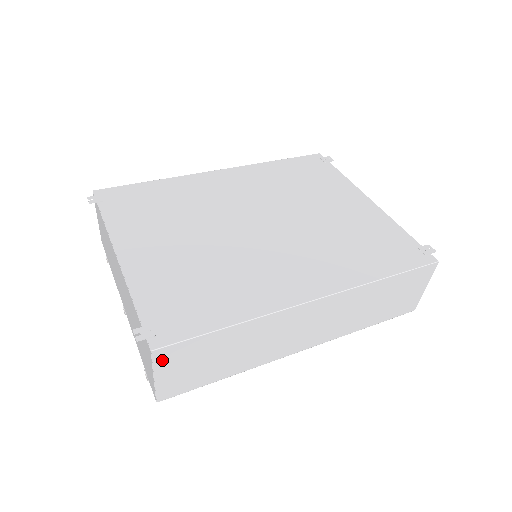
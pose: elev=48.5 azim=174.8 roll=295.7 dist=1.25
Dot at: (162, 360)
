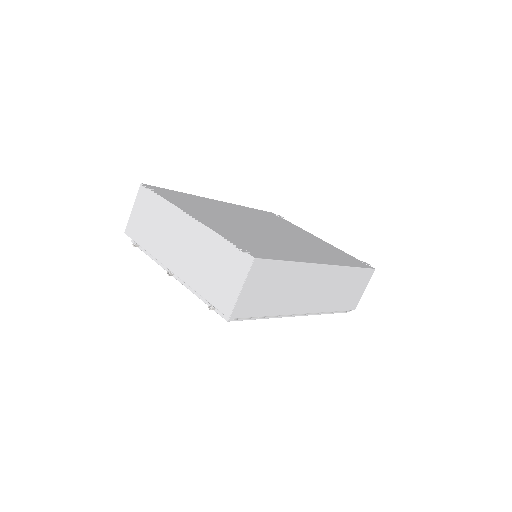
Dot at: (254, 272)
